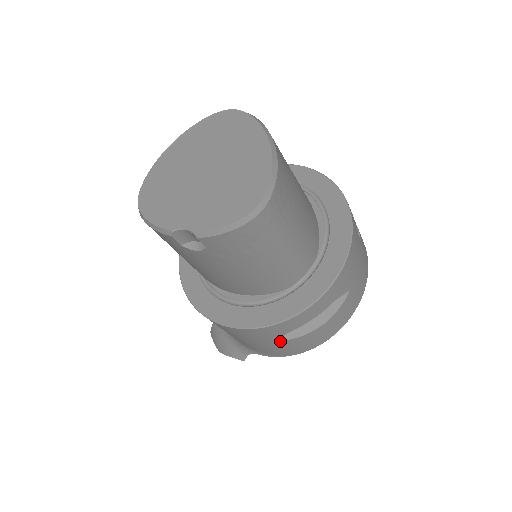
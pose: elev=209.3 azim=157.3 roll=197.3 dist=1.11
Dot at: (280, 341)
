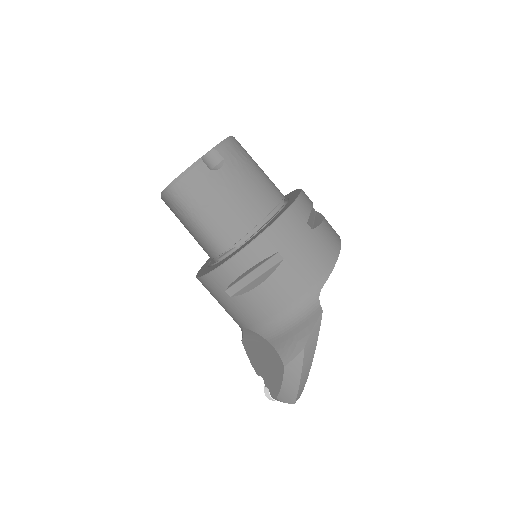
Dot at: (314, 229)
